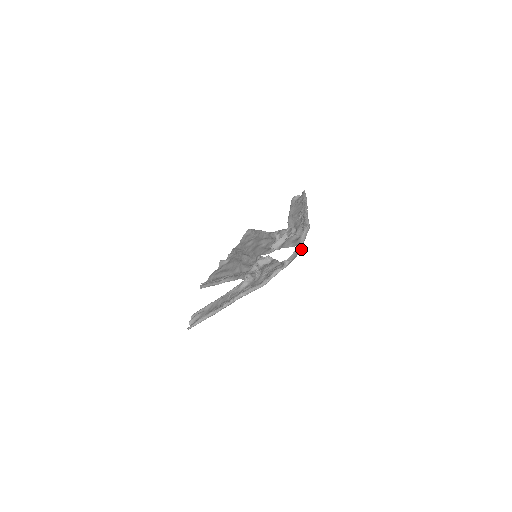
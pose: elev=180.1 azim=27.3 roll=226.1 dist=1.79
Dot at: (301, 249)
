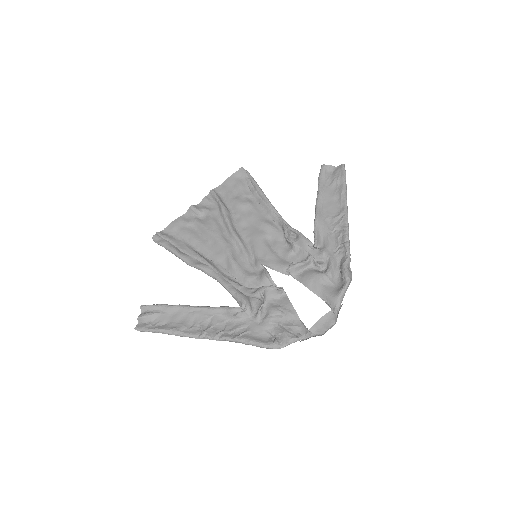
Dot at: (336, 320)
